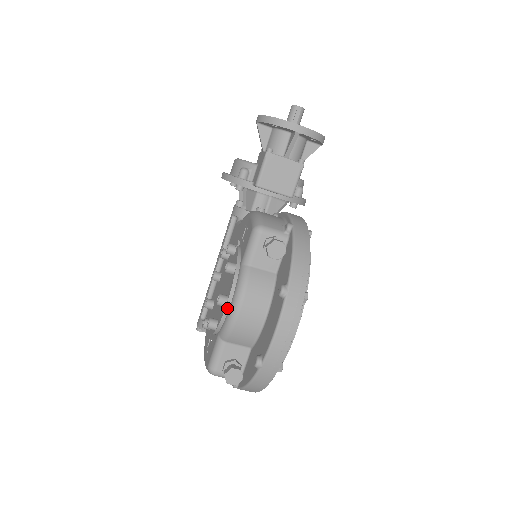
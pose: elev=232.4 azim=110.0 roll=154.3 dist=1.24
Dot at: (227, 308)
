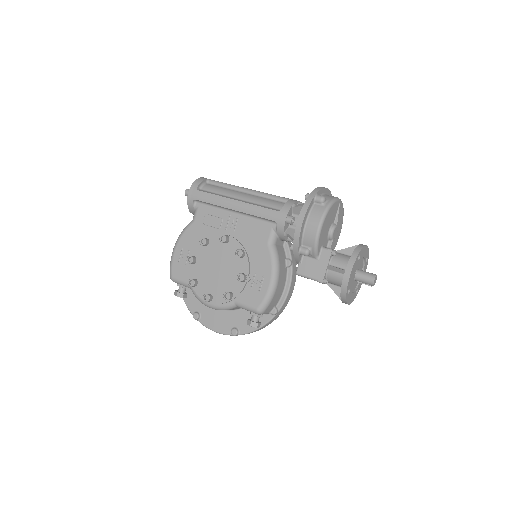
Dot at: occluded
